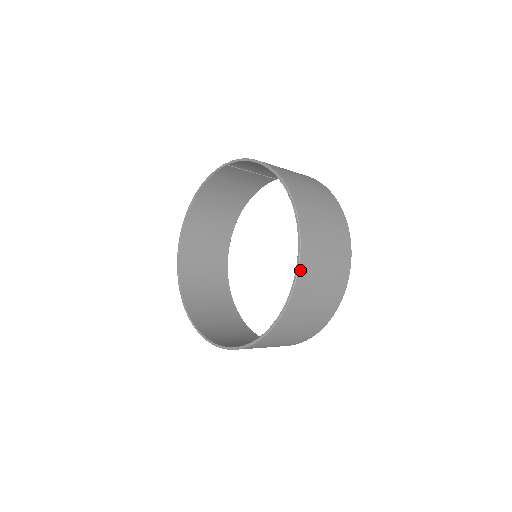
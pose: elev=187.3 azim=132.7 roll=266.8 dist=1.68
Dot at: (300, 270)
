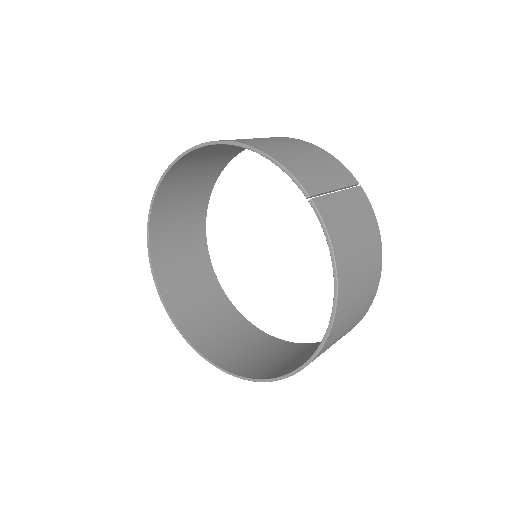
Dot at: (268, 380)
